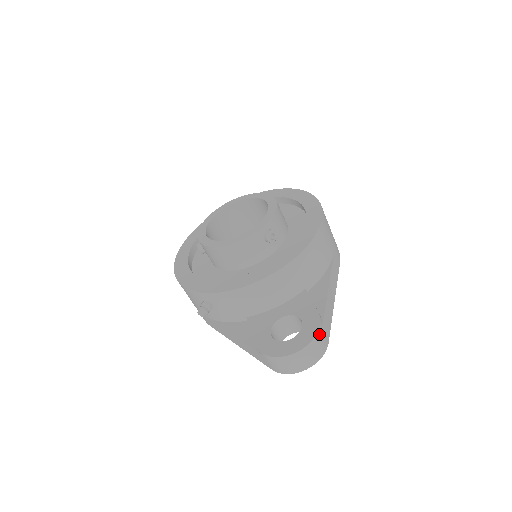
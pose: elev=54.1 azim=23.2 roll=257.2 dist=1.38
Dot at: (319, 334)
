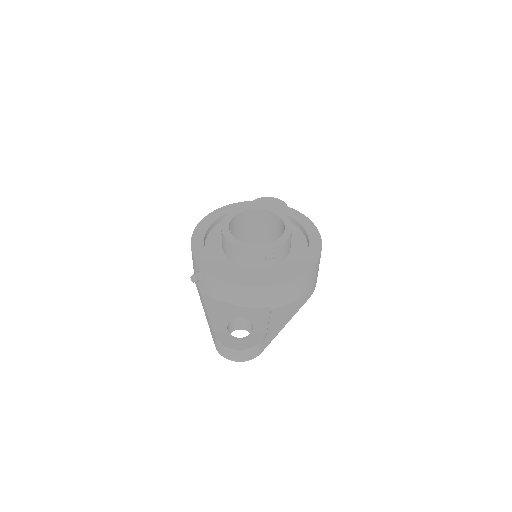
Dot at: (257, 346)
